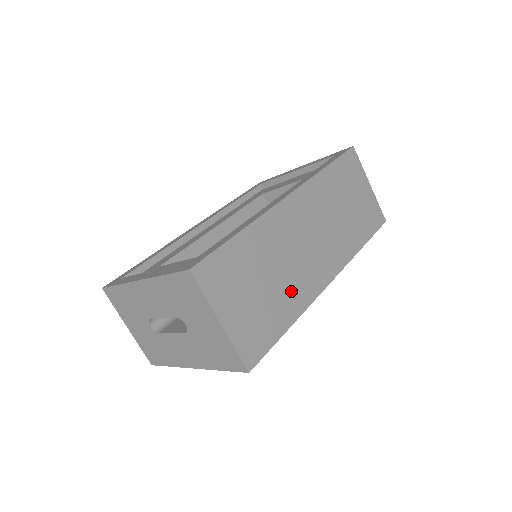
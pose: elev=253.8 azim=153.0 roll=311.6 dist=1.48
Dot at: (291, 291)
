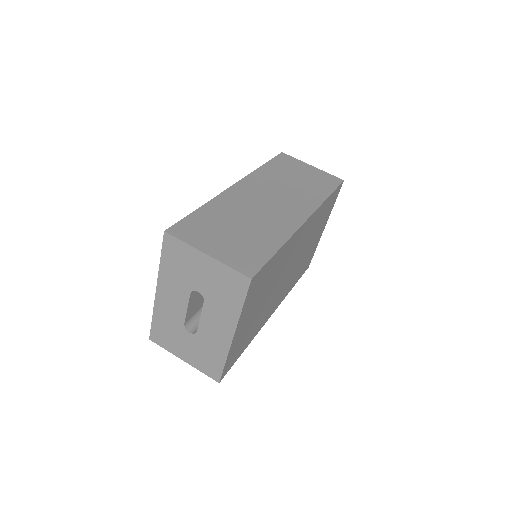
Dot at: (268, 230)
